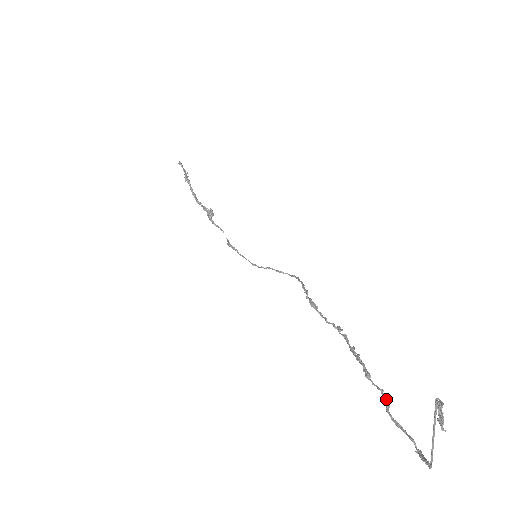
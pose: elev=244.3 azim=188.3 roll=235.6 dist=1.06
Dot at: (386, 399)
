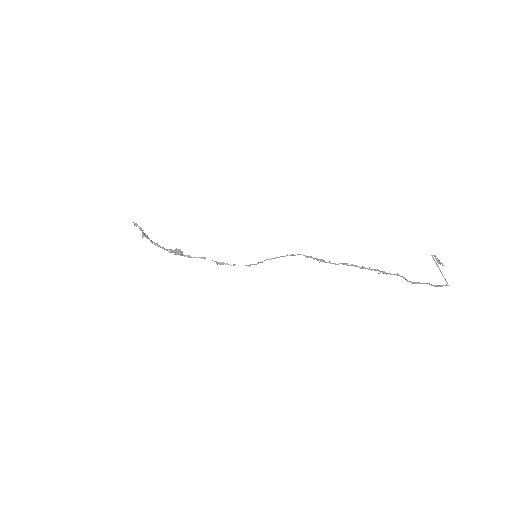
Dot at: occluded
